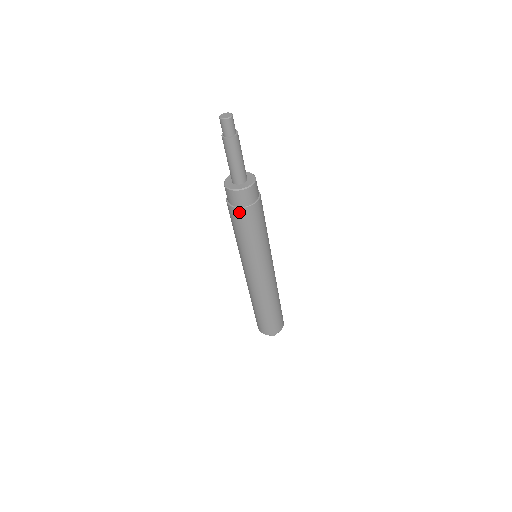
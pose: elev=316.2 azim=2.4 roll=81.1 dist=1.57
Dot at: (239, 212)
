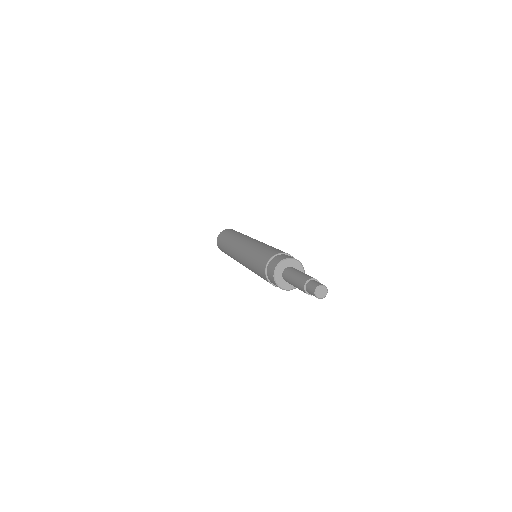
Dot at: (274, 285)
